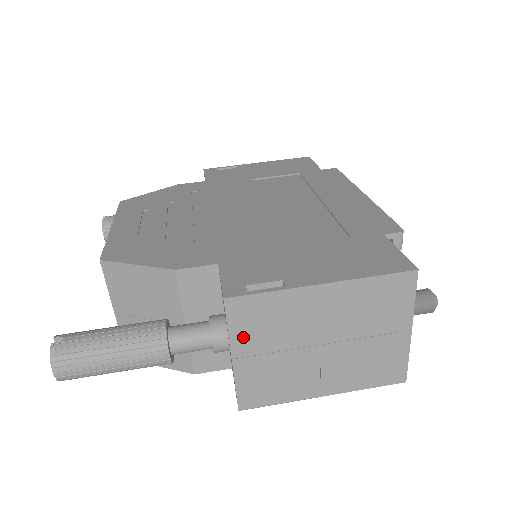
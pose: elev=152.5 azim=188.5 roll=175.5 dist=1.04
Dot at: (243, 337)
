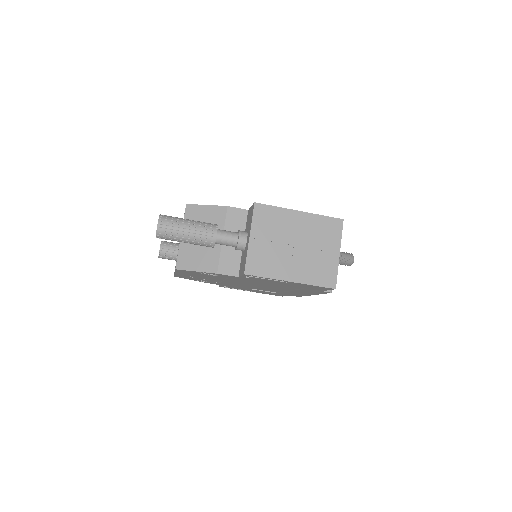
Dot at: (258, 227)
